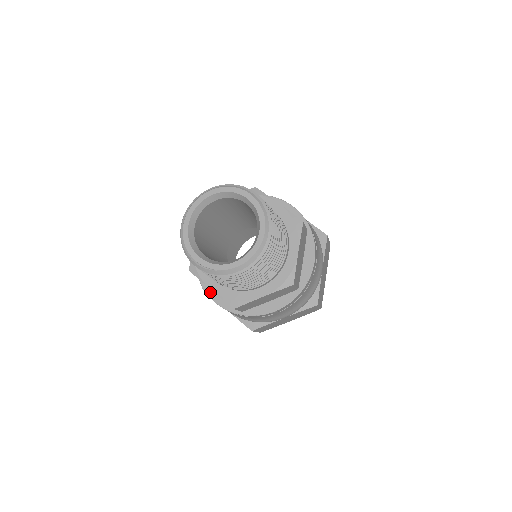
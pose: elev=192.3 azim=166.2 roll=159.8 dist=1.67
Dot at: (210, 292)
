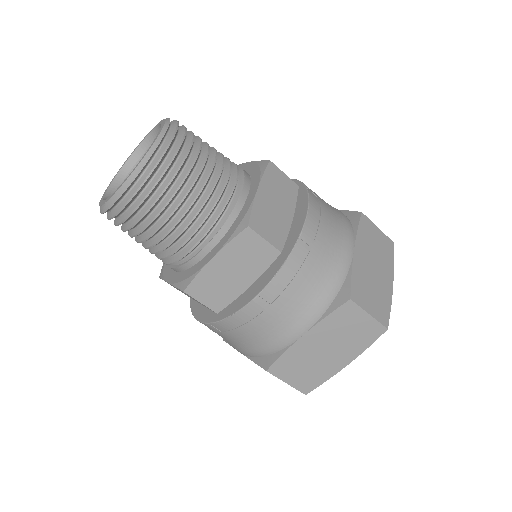
Dot at: (196, 311)
